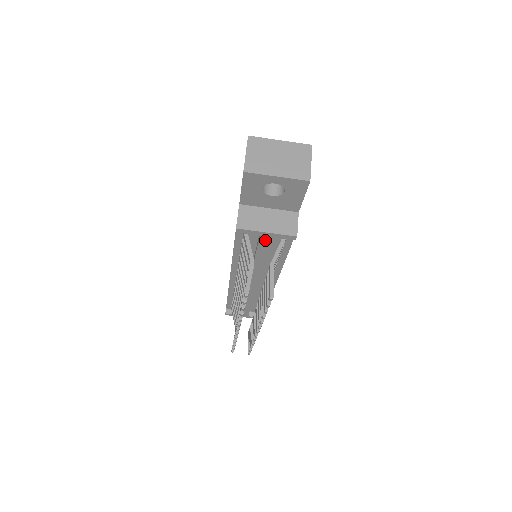
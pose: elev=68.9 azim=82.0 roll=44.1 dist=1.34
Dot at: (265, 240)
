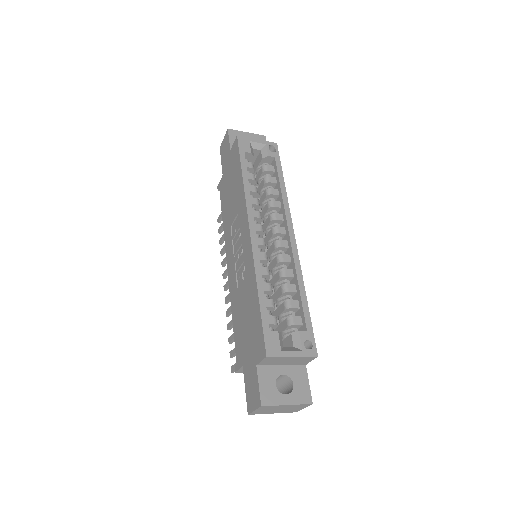
Dot at: occluded
